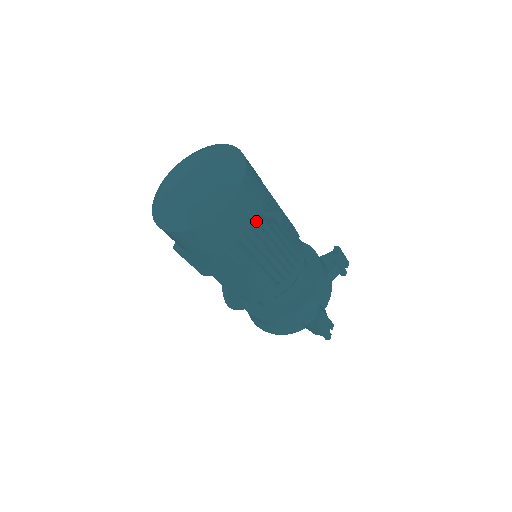
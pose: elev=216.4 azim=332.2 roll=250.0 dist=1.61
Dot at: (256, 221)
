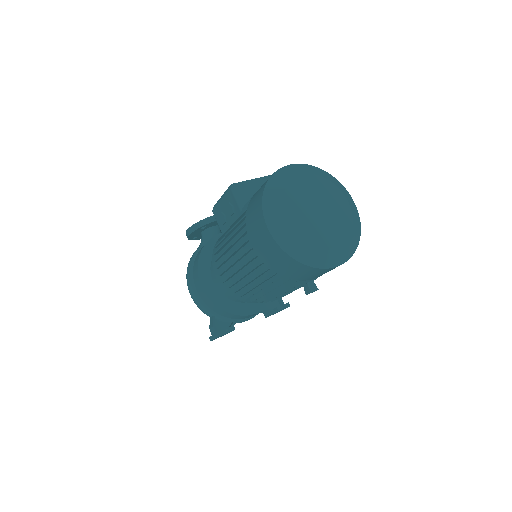
Dot at: occluded
